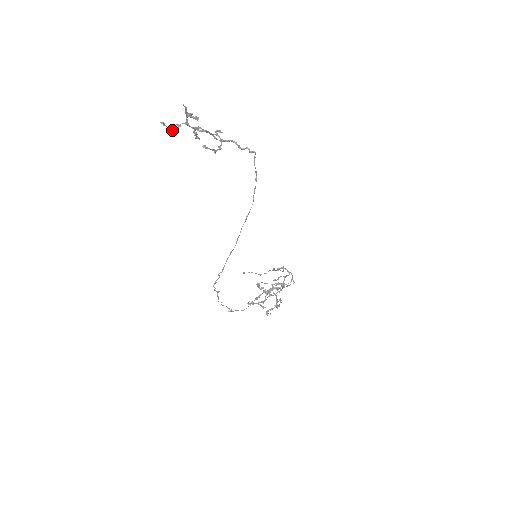
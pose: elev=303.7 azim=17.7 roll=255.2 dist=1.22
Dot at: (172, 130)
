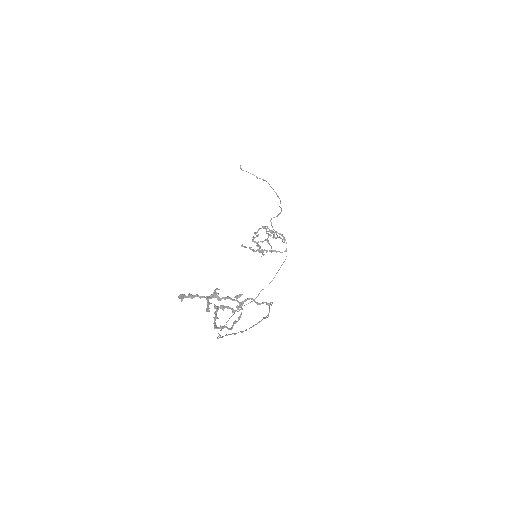
Dot at: occluded
